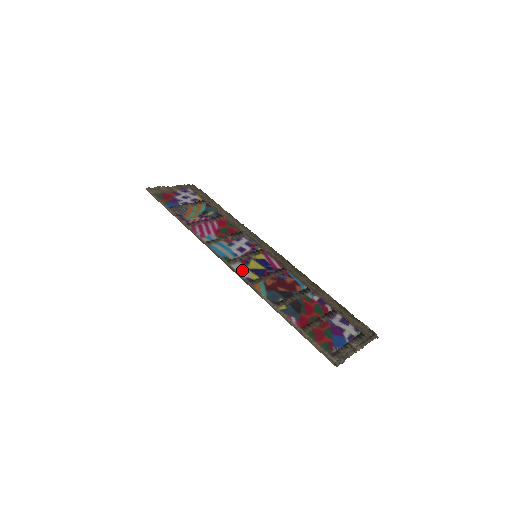
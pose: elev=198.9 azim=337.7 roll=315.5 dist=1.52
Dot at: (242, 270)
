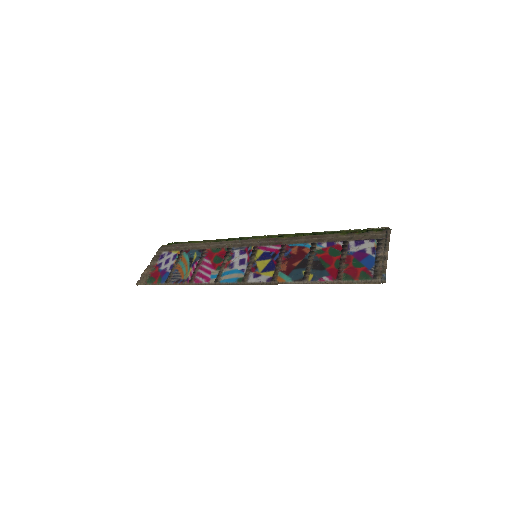
Dot at: (258, 278)
